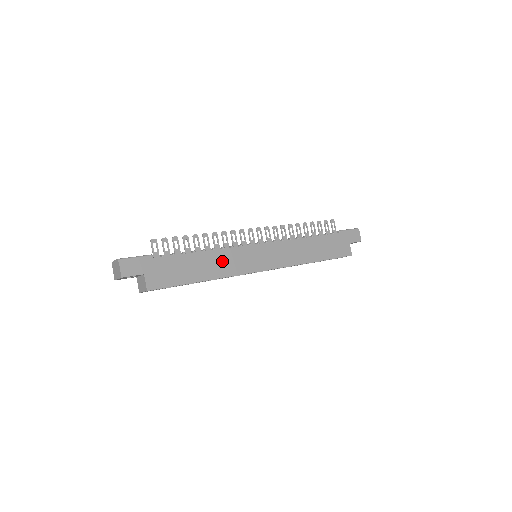
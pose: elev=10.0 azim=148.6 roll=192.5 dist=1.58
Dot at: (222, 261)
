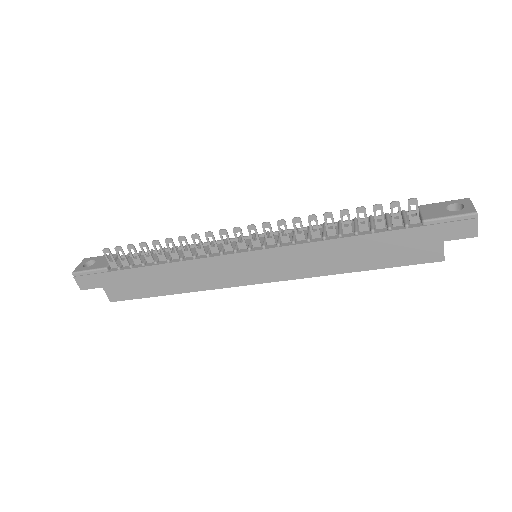
Dot at: (193, 273)
